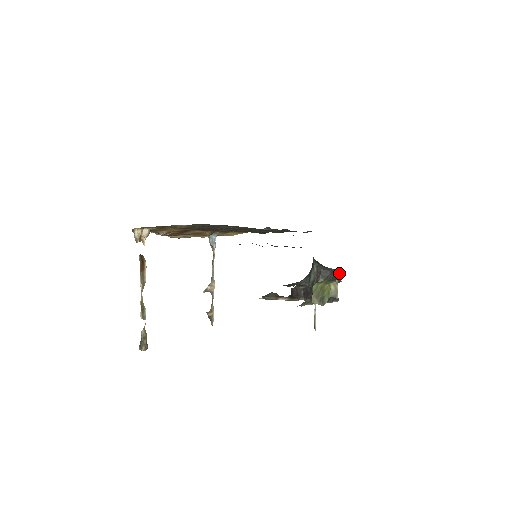
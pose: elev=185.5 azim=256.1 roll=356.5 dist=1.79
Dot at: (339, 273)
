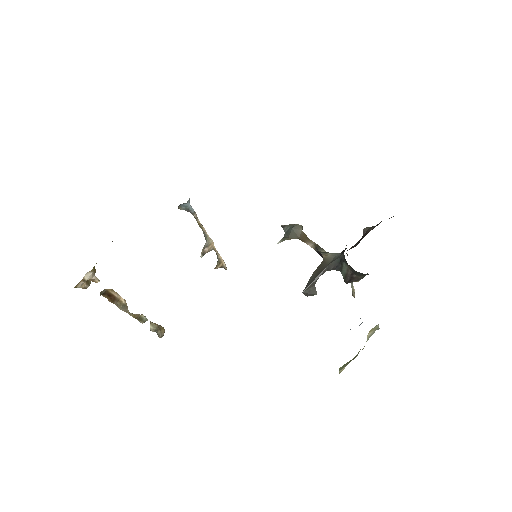
Dot at: occluded
